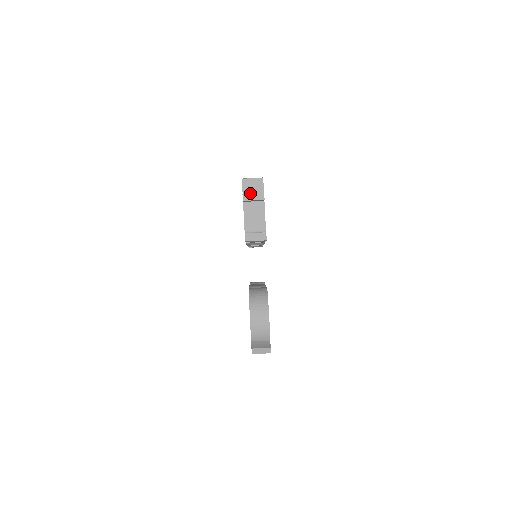
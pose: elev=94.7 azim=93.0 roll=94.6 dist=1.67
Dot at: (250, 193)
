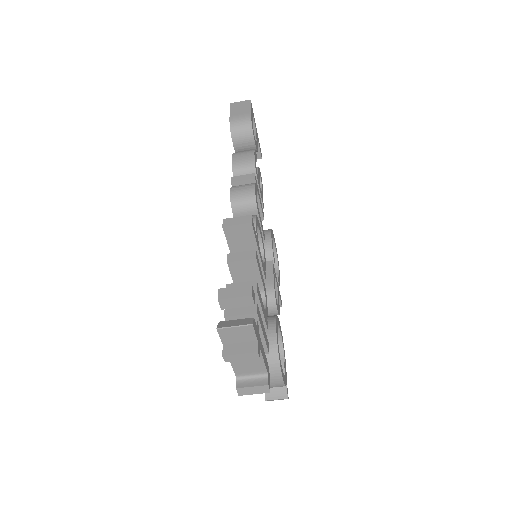
Dot at: (234, 354)
